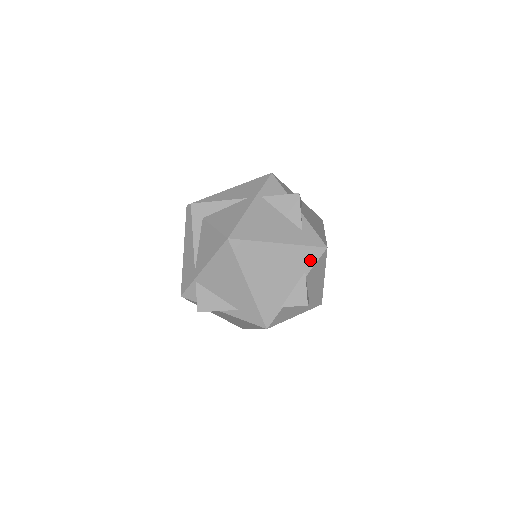
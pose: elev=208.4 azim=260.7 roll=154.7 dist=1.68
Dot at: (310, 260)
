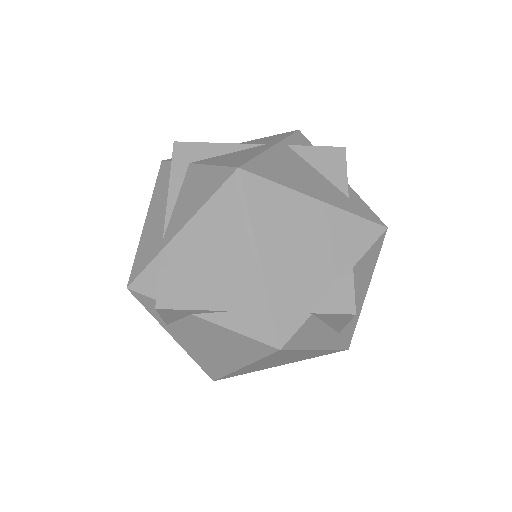
Dot at: (361, 241)
